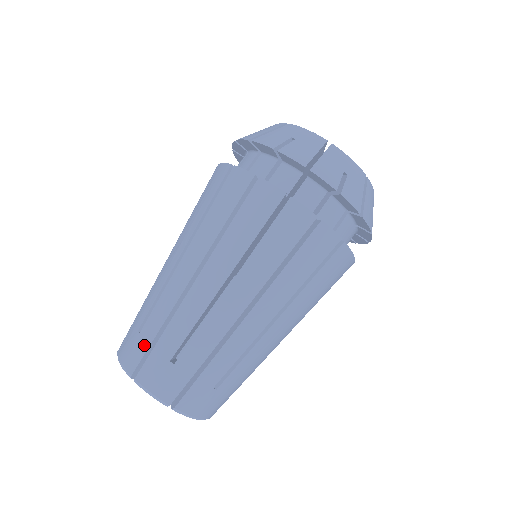
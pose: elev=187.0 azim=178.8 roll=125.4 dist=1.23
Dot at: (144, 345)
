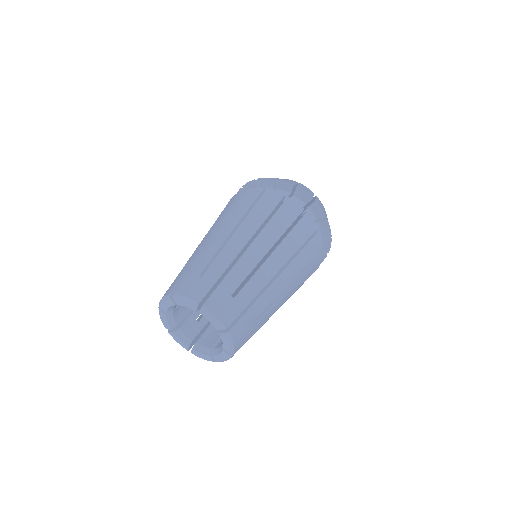
Dot at: (209, 283)
